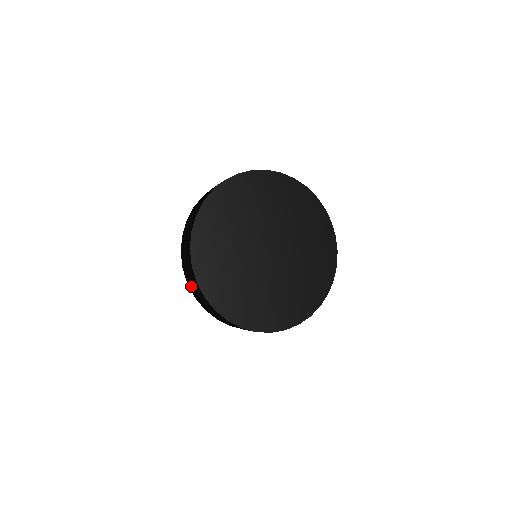
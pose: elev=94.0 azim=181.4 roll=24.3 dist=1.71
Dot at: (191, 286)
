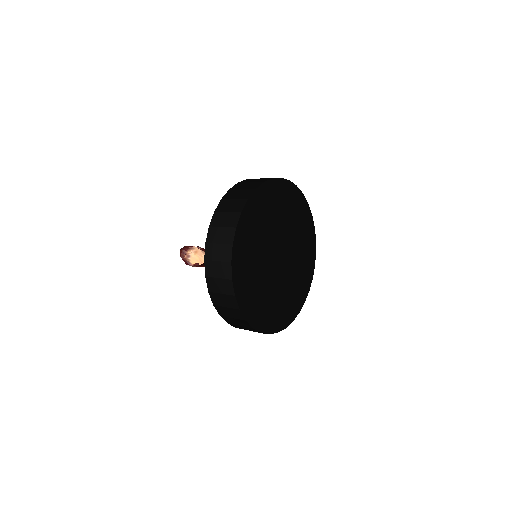
Dot at: occluded
